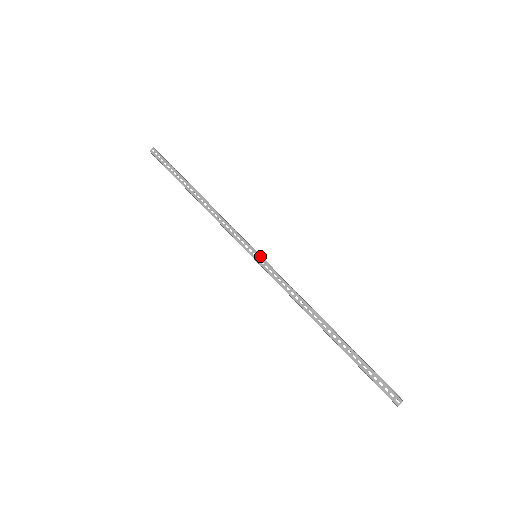
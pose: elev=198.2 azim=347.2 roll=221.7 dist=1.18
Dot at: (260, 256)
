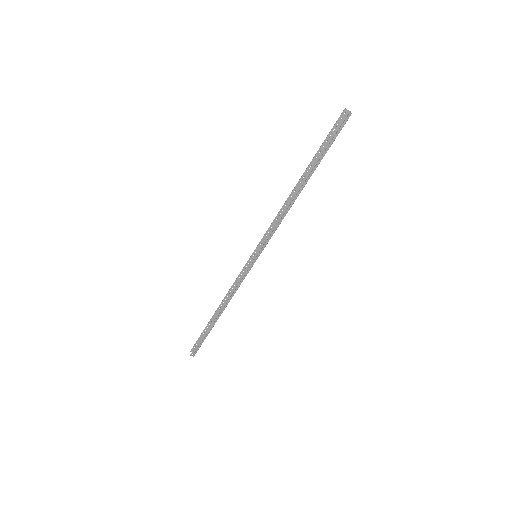
Dot at: occluded
